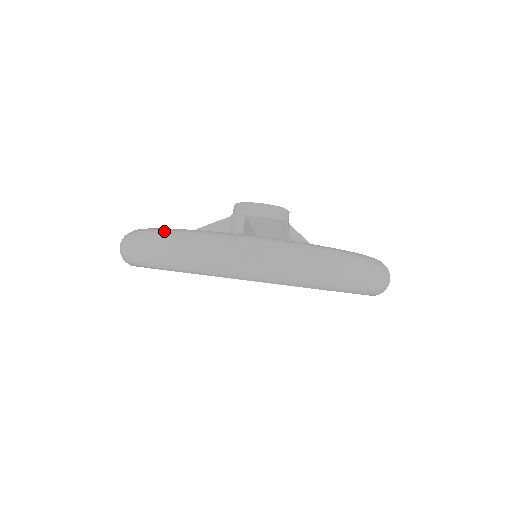
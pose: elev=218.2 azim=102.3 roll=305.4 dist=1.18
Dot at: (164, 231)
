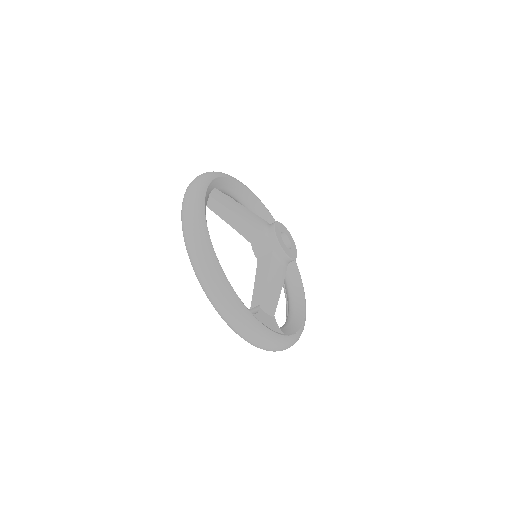
Dot at: (221, 280)
